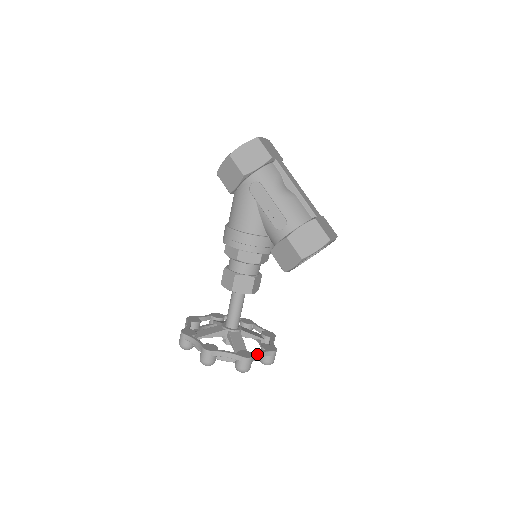
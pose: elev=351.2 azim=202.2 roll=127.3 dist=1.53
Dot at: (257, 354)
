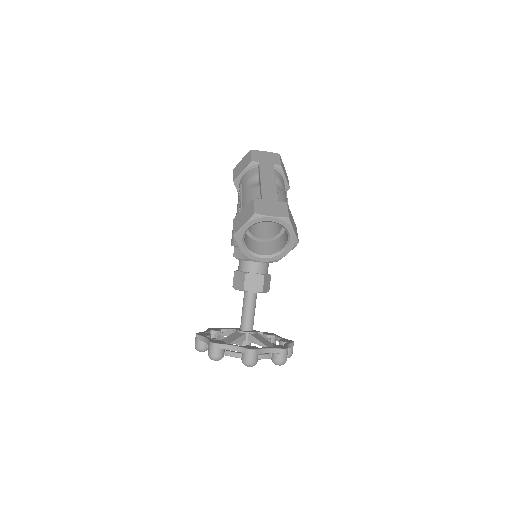
Dot at: (227, 345)
